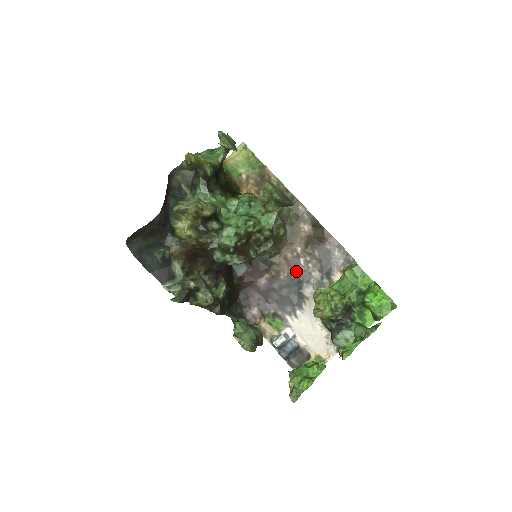
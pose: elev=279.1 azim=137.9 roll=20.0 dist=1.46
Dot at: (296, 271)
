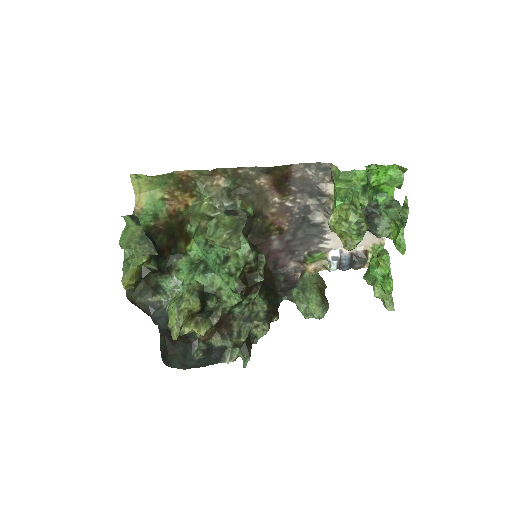
Dot at: (292, 215)
